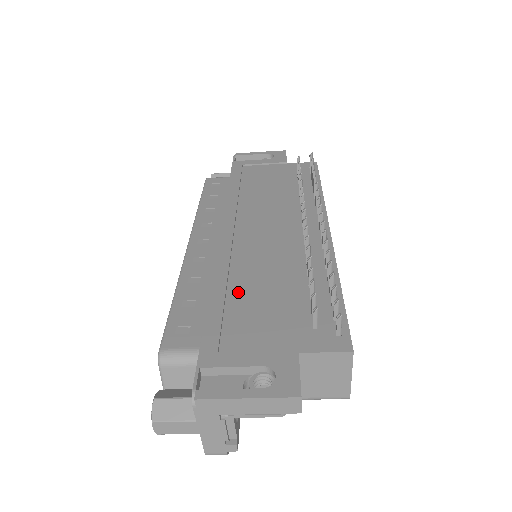
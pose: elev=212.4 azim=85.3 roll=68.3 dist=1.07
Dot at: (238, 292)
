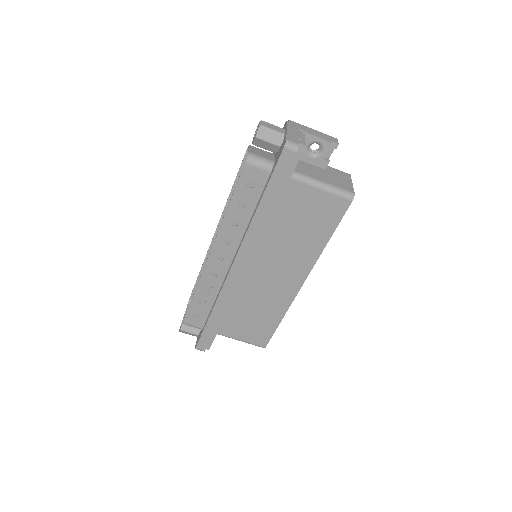
Dot at: occluded
